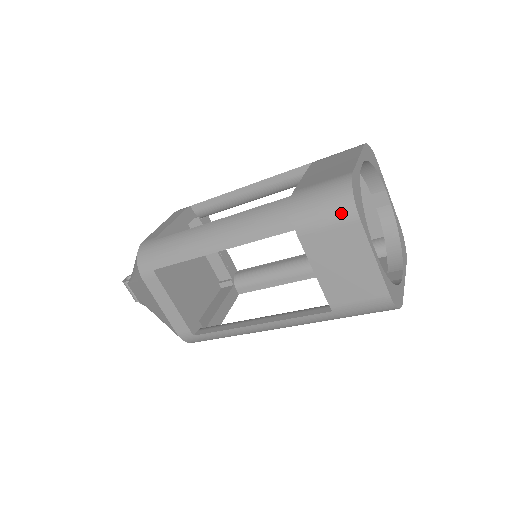
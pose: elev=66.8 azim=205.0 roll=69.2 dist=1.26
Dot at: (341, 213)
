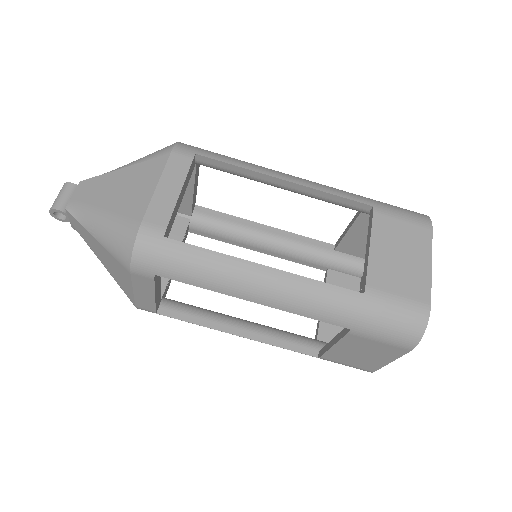
Dot at: (418, 217)
